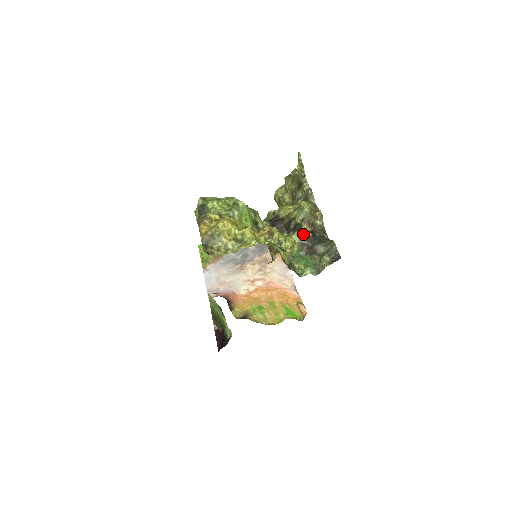
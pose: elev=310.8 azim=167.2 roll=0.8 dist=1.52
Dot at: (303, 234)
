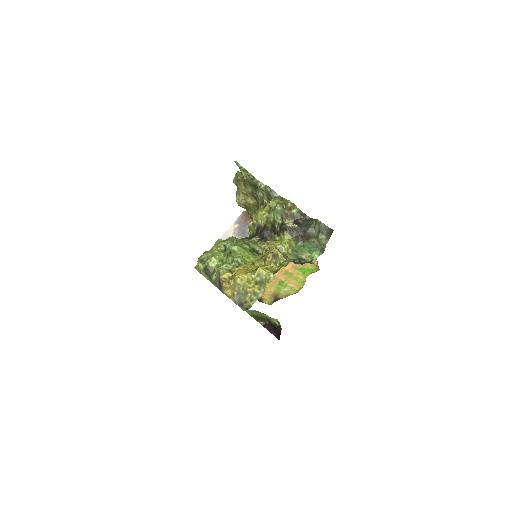
Dot at: (291, 230)
